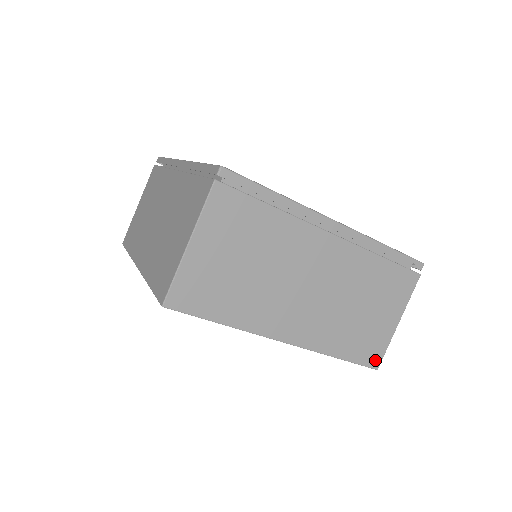
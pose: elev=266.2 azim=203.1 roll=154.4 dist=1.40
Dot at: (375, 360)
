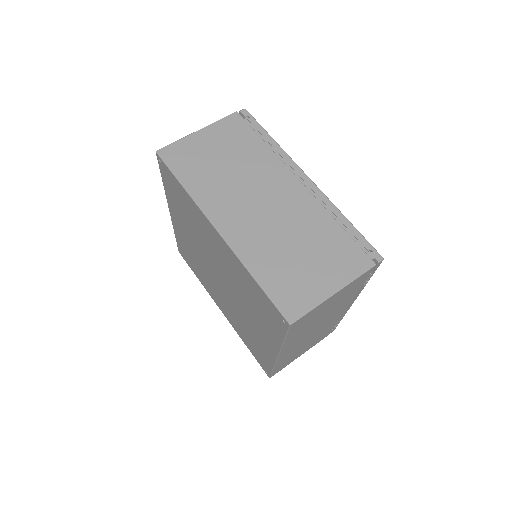
Dot at: (292, 312)
